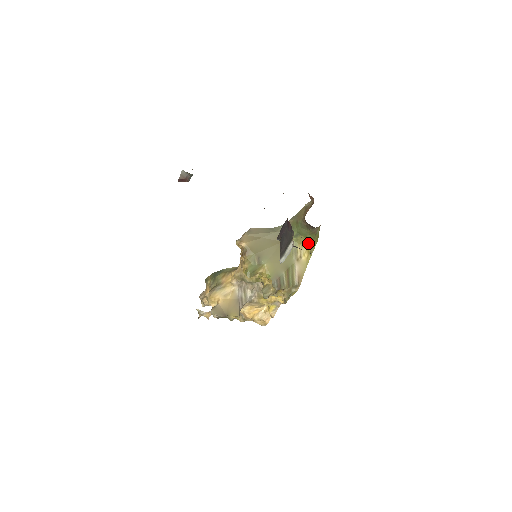
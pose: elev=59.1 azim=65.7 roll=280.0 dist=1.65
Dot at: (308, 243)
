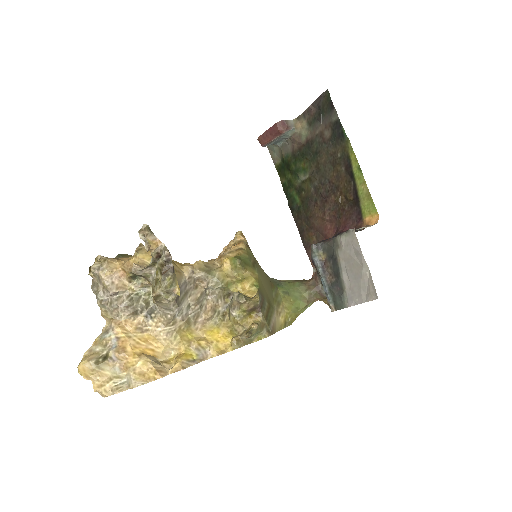
Dot at: (290, 311)
